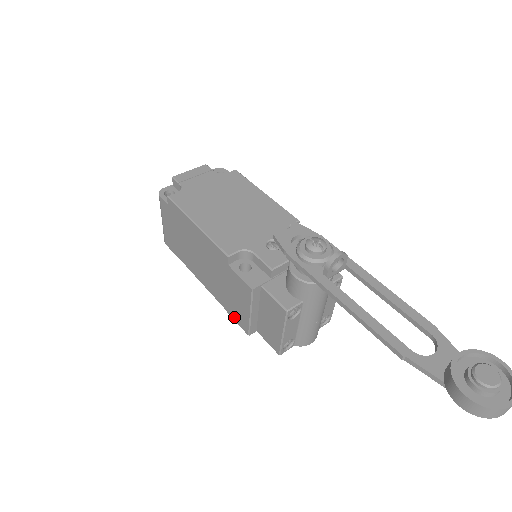
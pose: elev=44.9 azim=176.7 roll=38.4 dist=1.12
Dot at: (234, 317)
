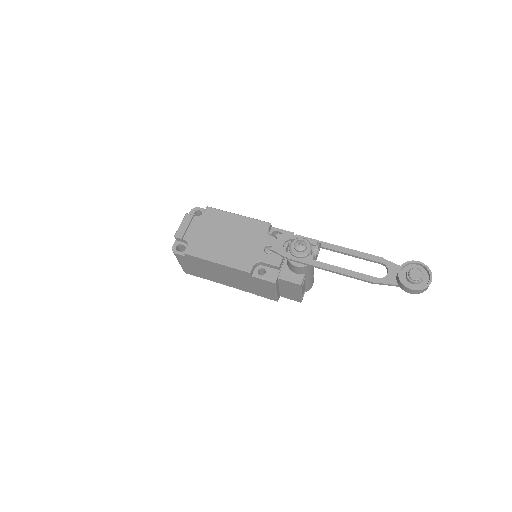
Dot at: (263, 296)
